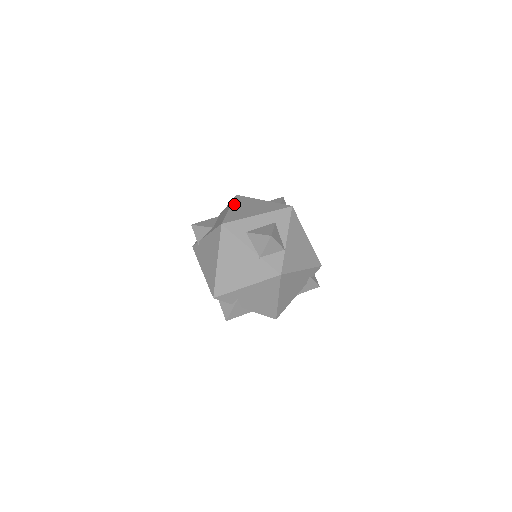
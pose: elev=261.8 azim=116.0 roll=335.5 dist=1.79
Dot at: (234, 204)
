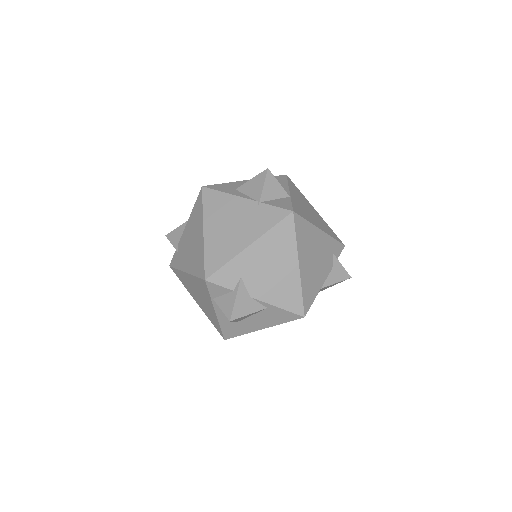
Dot at: occluded
